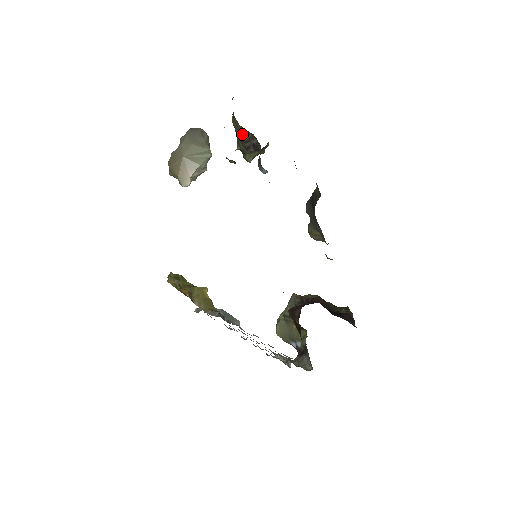
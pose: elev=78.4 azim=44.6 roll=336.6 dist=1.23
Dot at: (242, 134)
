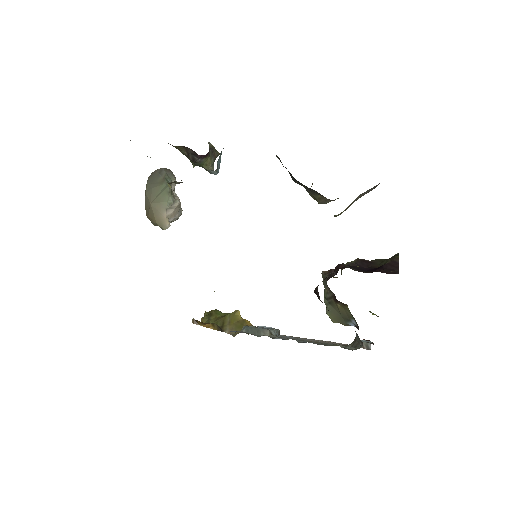
Dot at: (181, 151)
